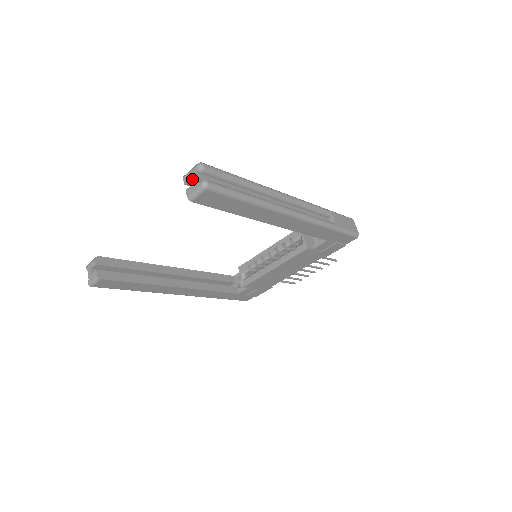
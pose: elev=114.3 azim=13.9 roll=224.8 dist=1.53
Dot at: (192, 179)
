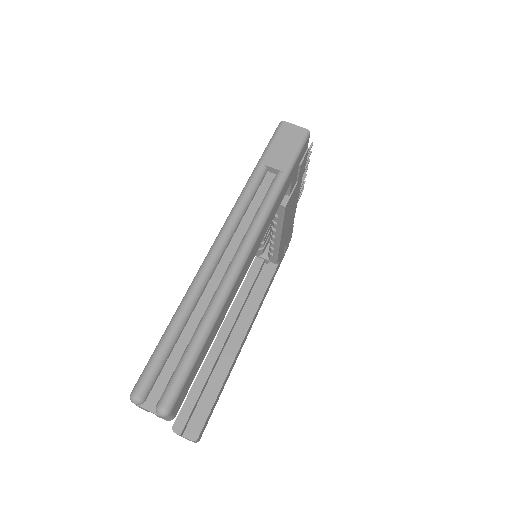
Dot at: occluded
